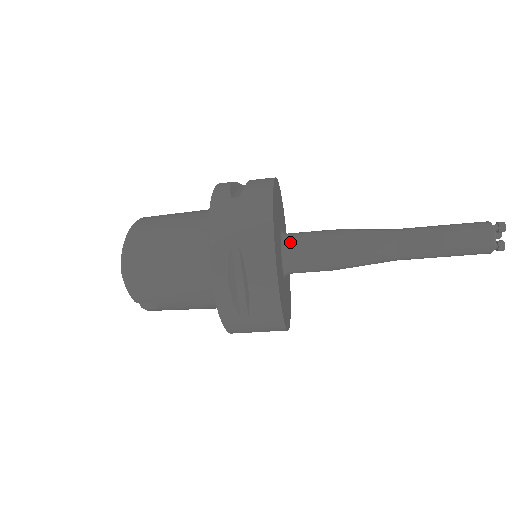
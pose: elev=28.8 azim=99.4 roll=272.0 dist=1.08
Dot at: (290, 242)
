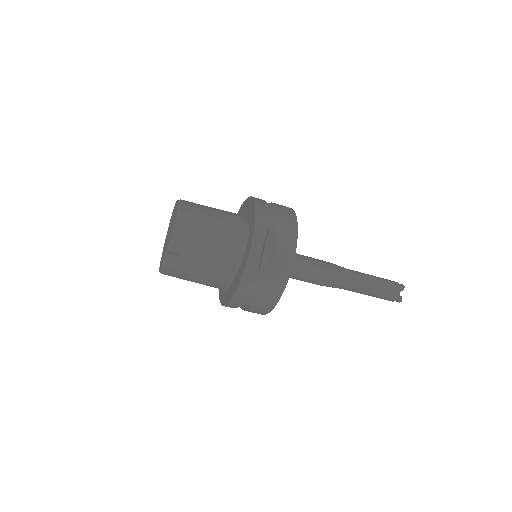
Dot at: occluded
